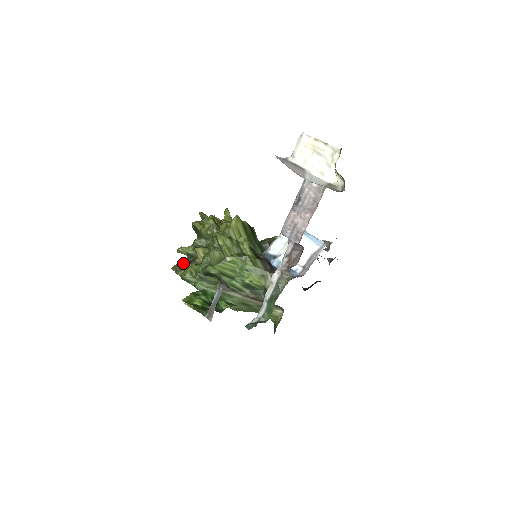
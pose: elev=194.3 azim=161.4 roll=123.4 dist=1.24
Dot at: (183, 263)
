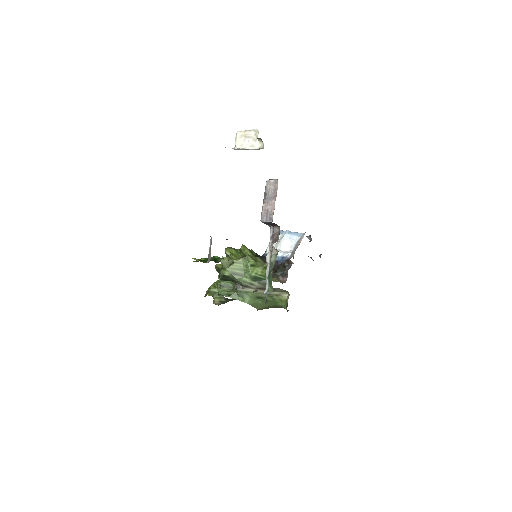
Dot at: occluded
